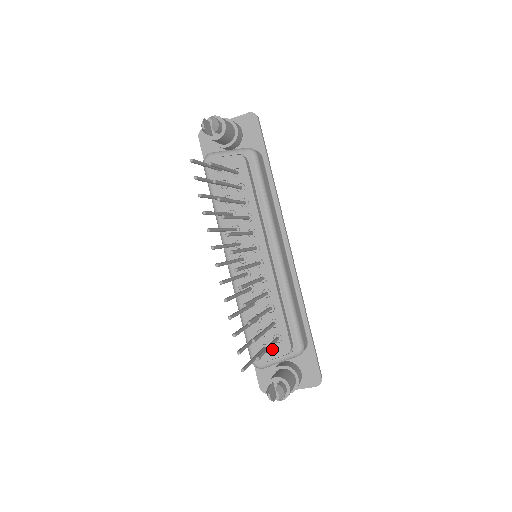
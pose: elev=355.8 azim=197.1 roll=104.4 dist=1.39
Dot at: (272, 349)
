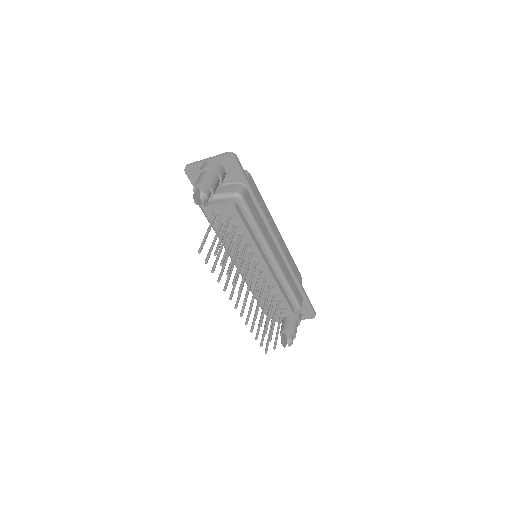
Dot at: (279, 313)
